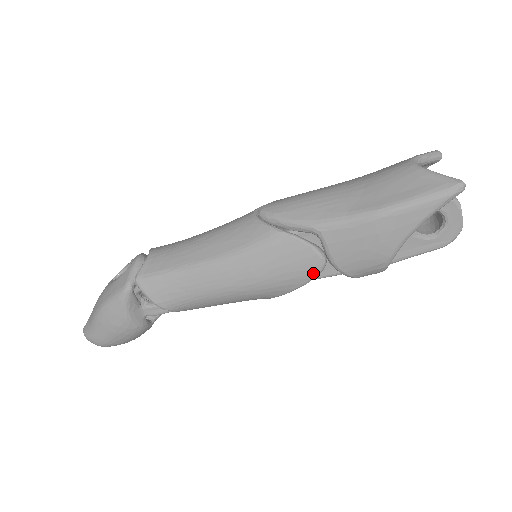
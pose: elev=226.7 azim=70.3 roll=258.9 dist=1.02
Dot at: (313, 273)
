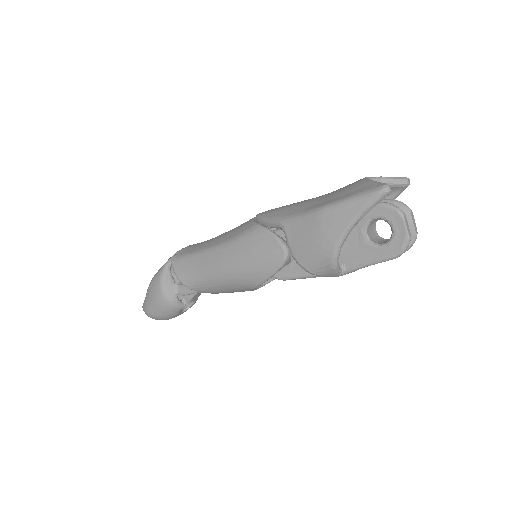
Dot at: (278, 262)
